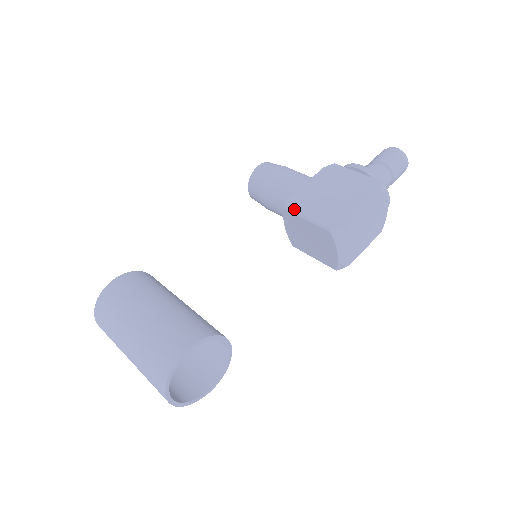
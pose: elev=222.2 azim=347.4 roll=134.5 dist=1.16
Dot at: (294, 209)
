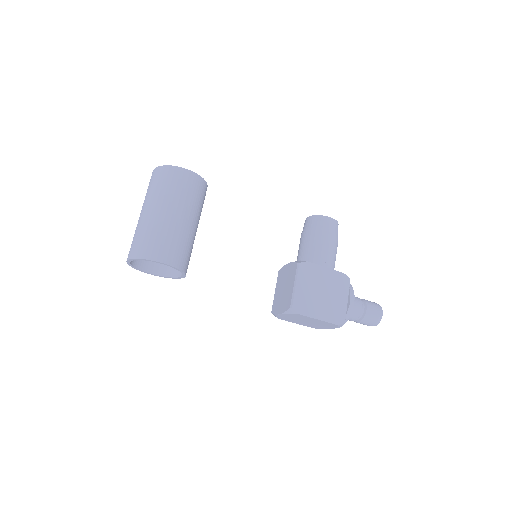
Dot at: (300, 271)
